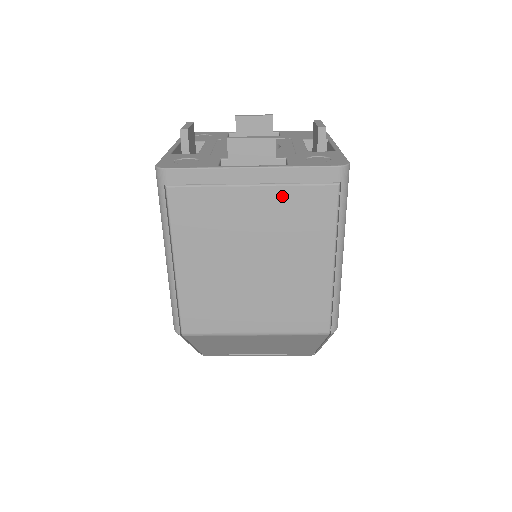
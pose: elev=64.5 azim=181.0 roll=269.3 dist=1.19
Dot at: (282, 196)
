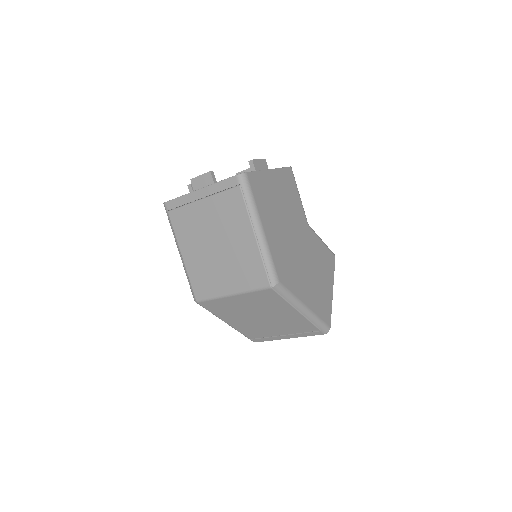
Dot at: (216, 201)
